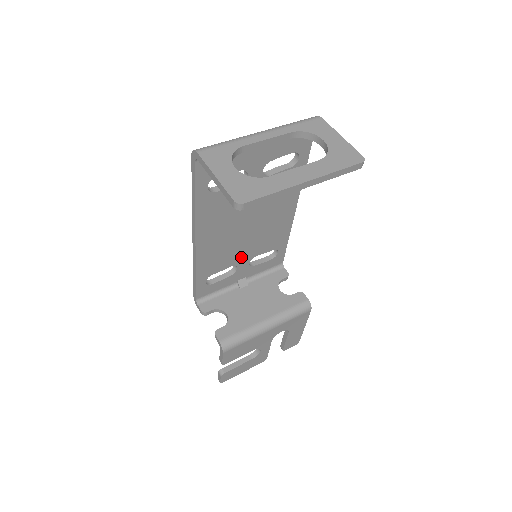
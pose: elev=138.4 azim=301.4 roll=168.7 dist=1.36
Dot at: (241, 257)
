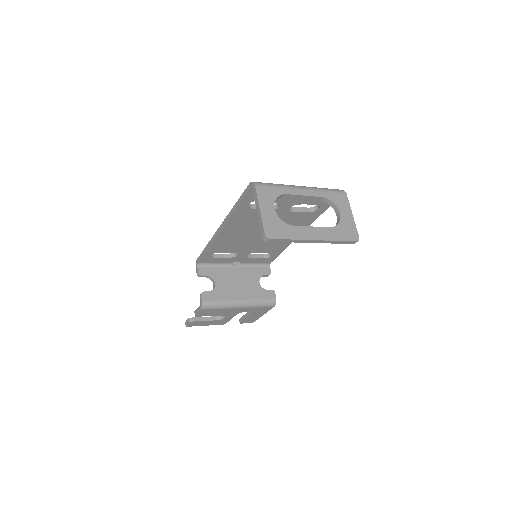
Dot at: (245, 249)
